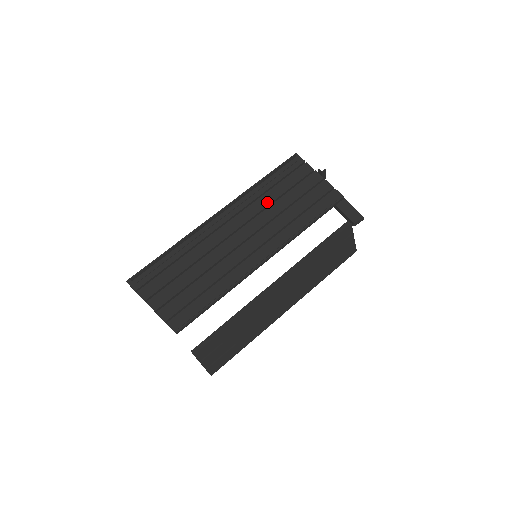
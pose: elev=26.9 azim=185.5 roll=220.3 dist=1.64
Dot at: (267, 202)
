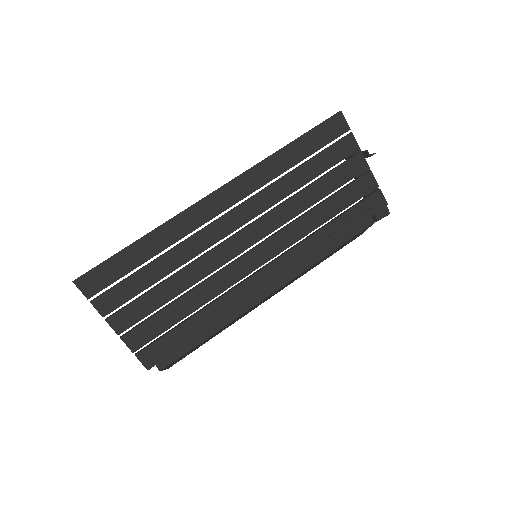
Dot at: (289, 189)
